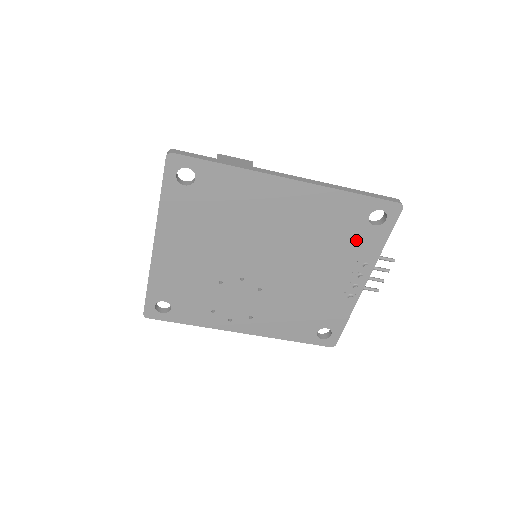
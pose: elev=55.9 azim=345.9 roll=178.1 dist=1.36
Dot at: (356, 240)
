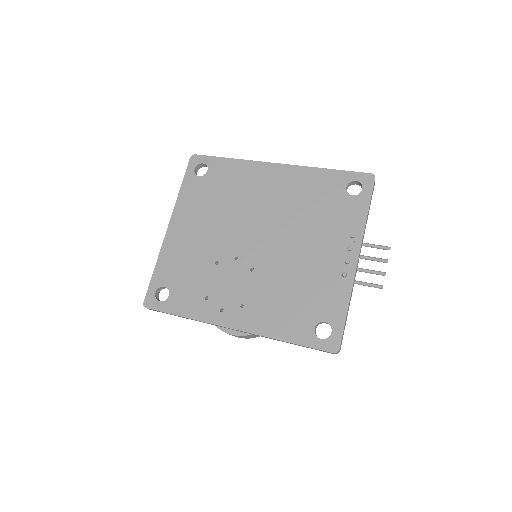
Dot at: (339, 211)
